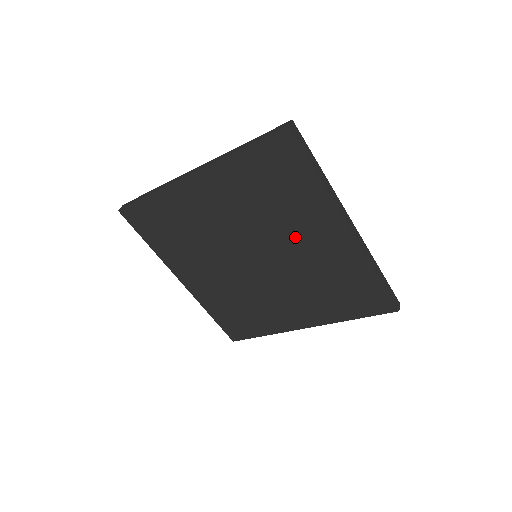
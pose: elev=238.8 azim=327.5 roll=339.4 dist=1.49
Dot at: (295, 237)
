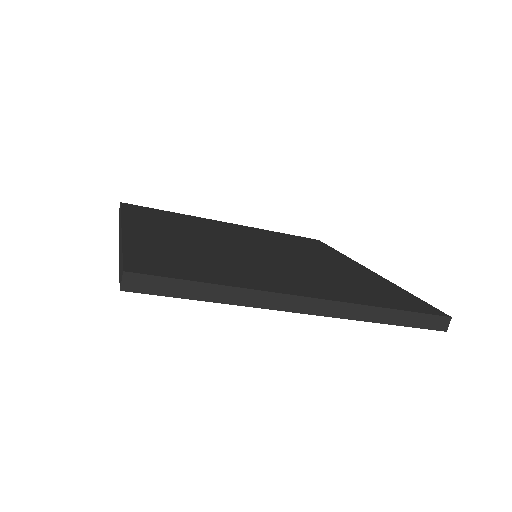
Dot at: occluded
